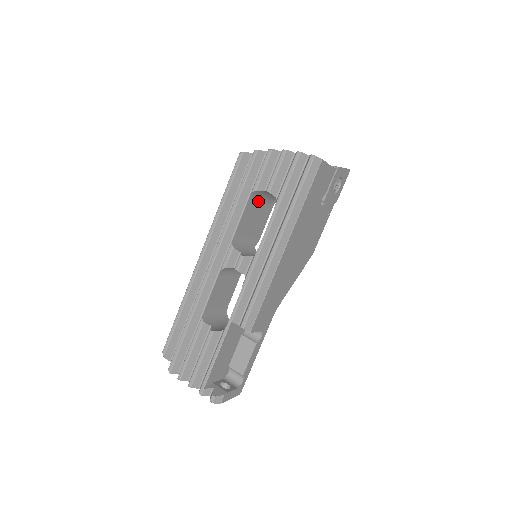
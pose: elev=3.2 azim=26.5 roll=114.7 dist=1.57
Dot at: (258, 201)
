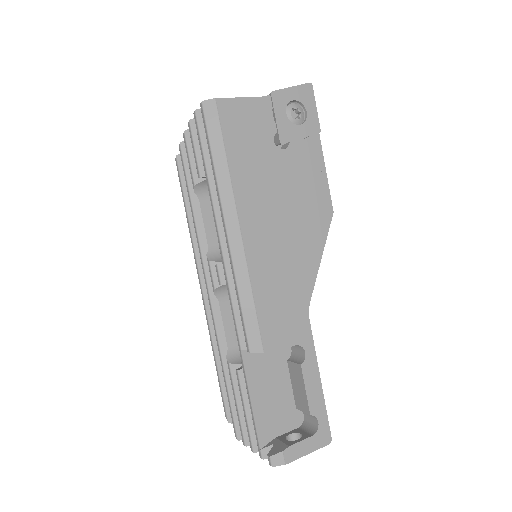
Dot at: occluded
